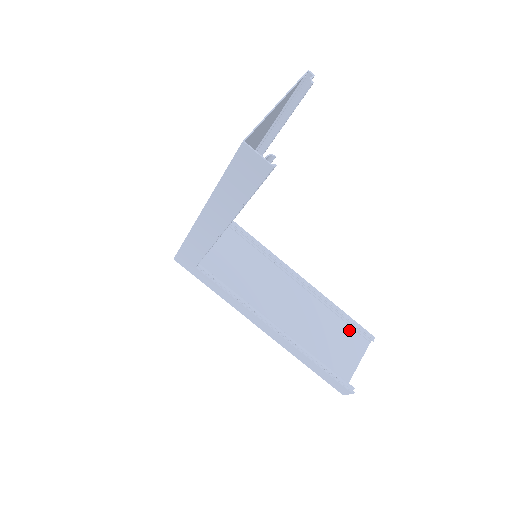
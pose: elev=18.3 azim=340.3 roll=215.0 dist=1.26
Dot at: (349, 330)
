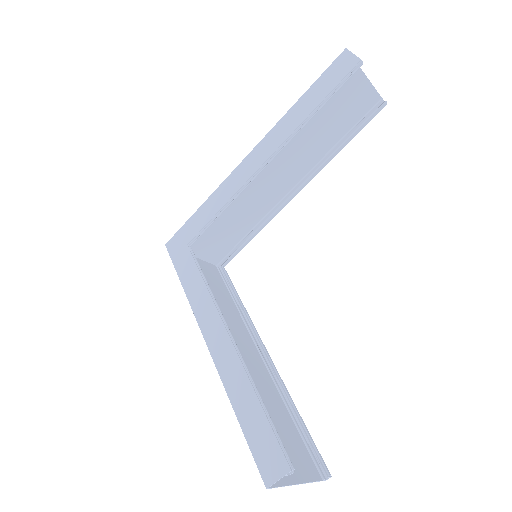
Dot at: (301, 443)
